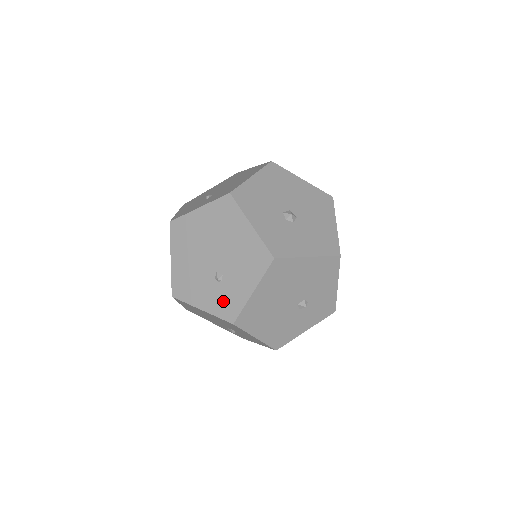
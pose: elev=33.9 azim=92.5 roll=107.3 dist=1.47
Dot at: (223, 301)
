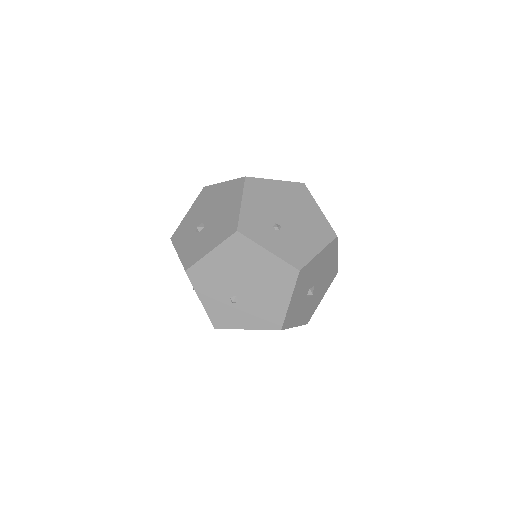
Dot at: (222, 313)
